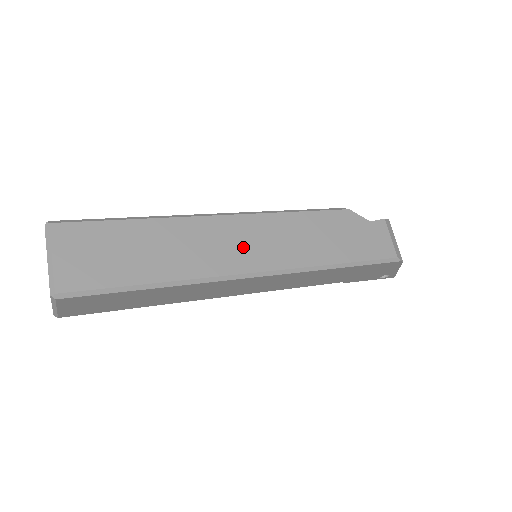
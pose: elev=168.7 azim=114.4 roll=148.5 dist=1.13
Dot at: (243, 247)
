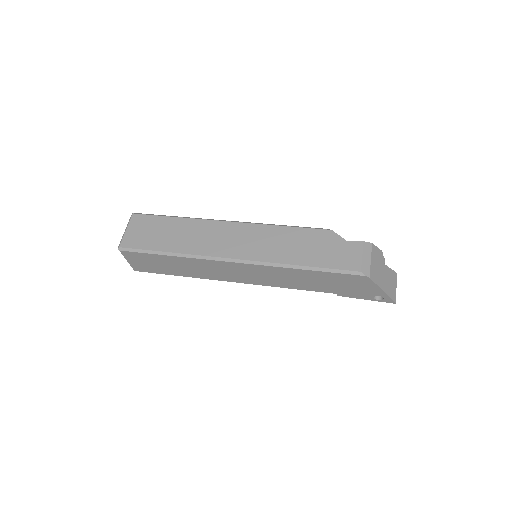
Dot at: (232, 242)
